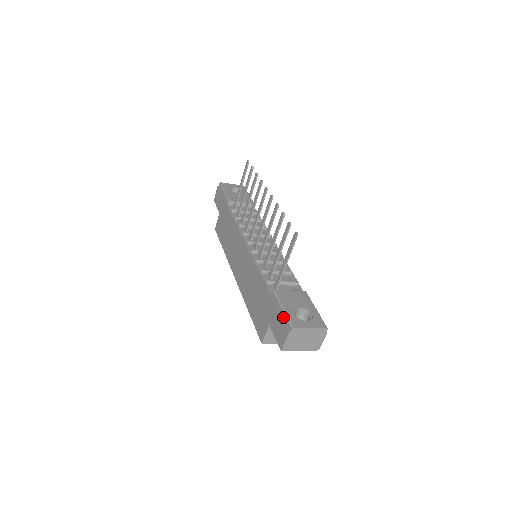
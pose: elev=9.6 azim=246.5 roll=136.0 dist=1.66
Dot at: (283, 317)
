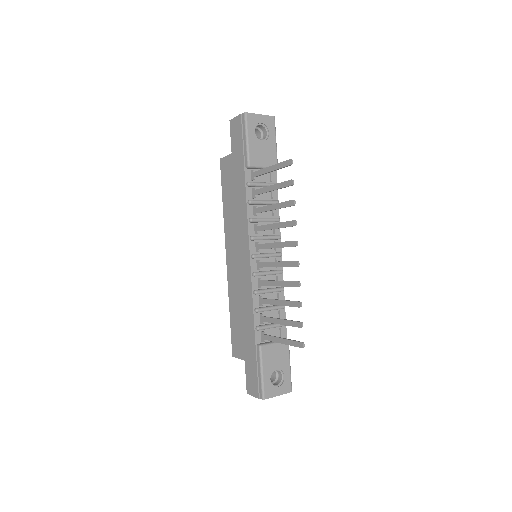
Dot at: (259, 380)
